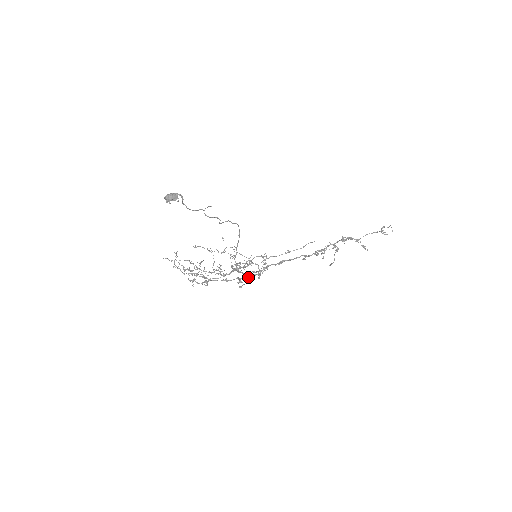
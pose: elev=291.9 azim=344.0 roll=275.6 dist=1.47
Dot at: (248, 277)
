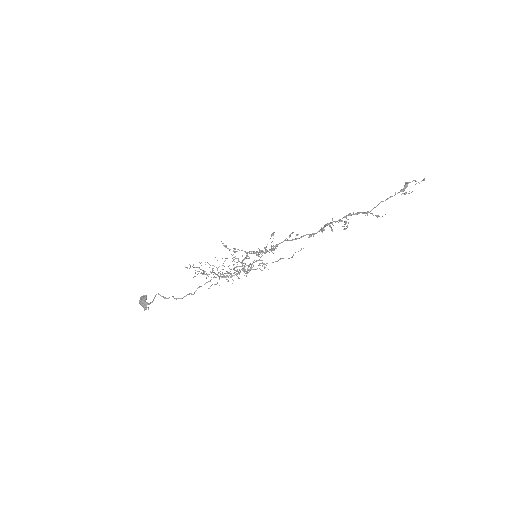
Dot at: (264, 253)
